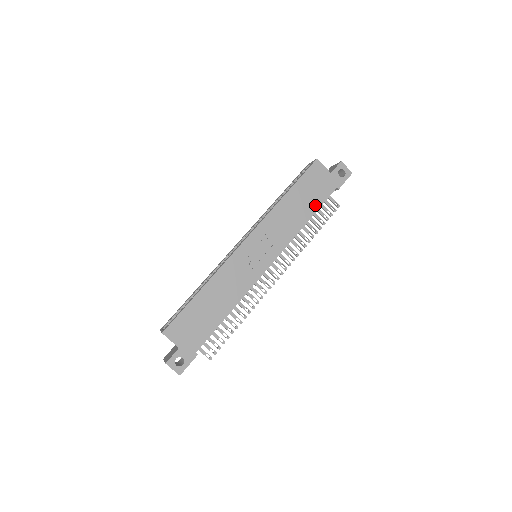
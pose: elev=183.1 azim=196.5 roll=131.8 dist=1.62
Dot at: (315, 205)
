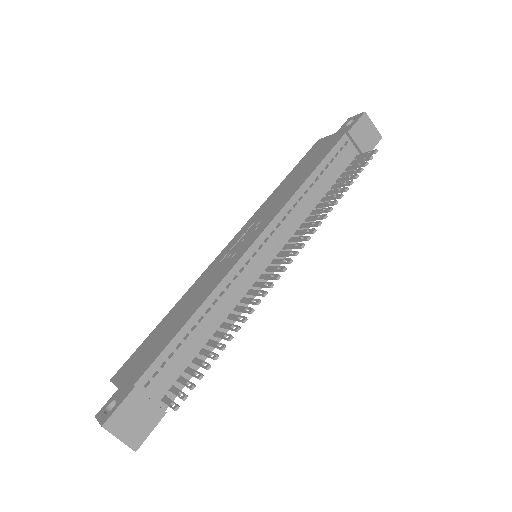
Dot at: (317, 163)
